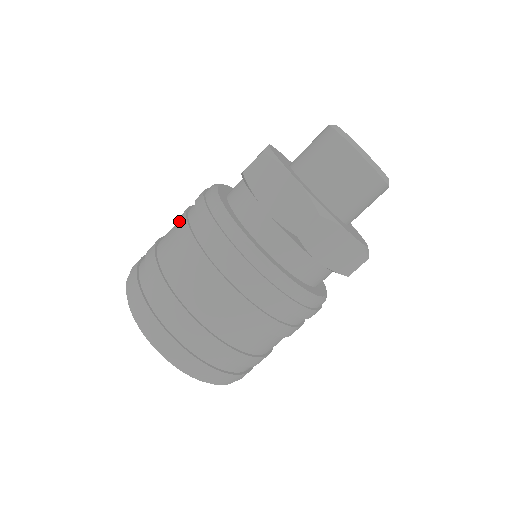
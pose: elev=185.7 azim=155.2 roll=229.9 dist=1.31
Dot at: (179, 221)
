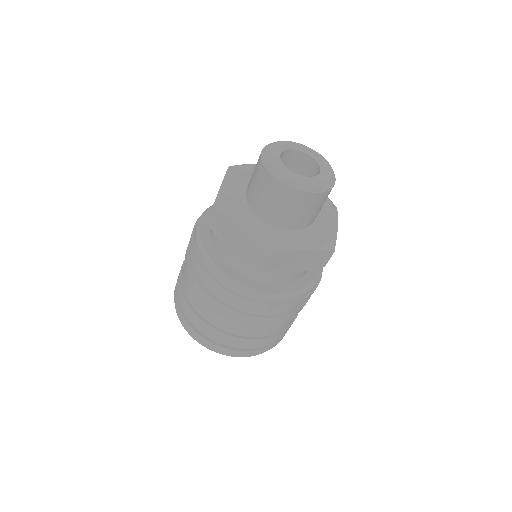
Dot at: (223, 311)
